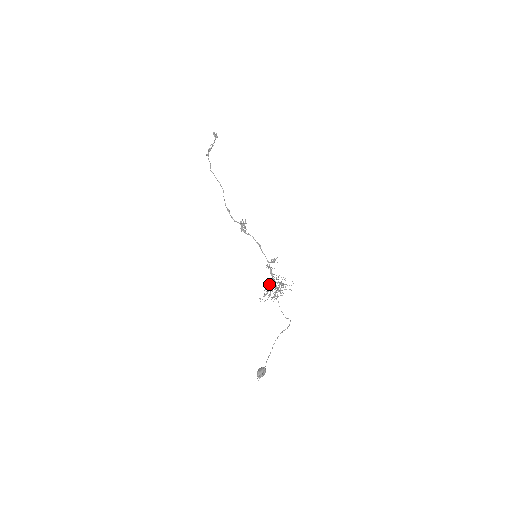
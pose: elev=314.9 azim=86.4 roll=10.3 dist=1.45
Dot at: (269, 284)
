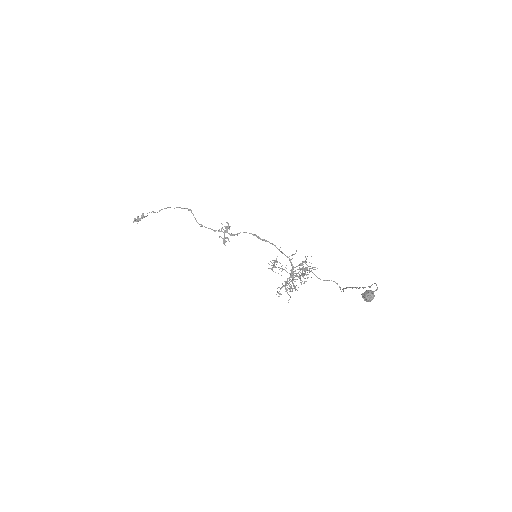
Dot at: (284, 285)
